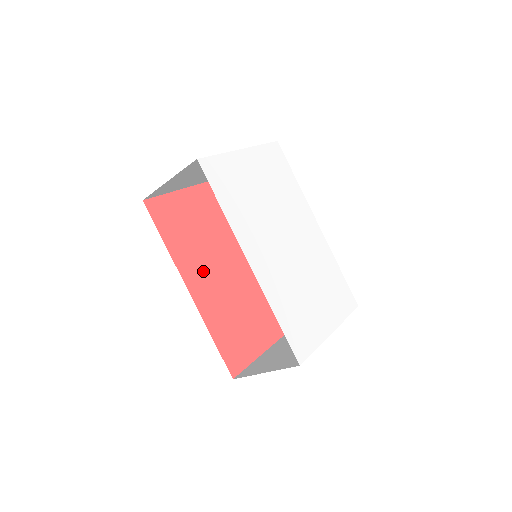
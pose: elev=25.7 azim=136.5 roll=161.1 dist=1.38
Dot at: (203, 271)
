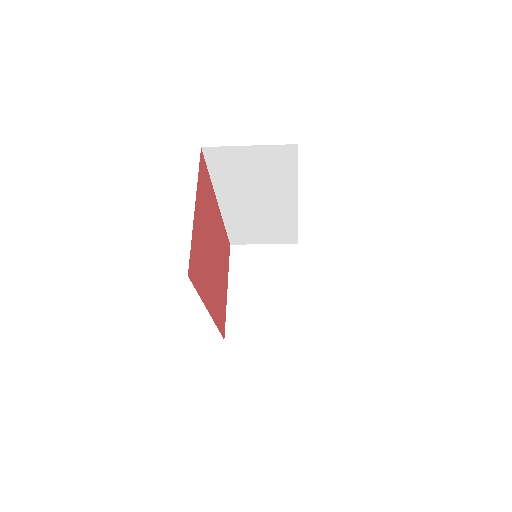
Dot at: (210, 283)
